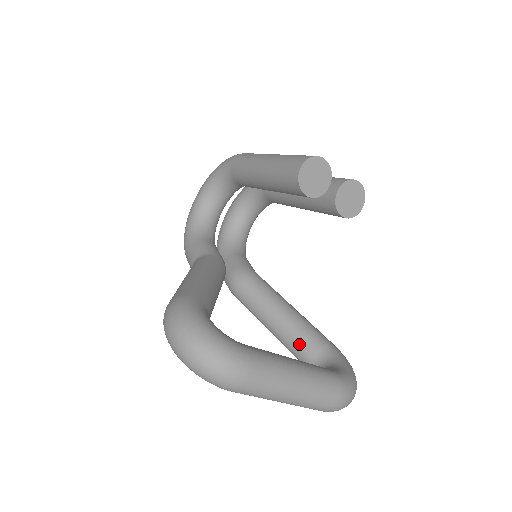
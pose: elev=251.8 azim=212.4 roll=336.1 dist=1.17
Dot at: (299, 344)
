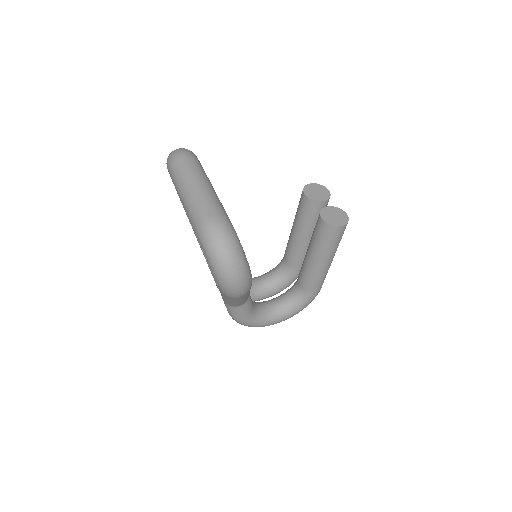
Dot at: occluded
